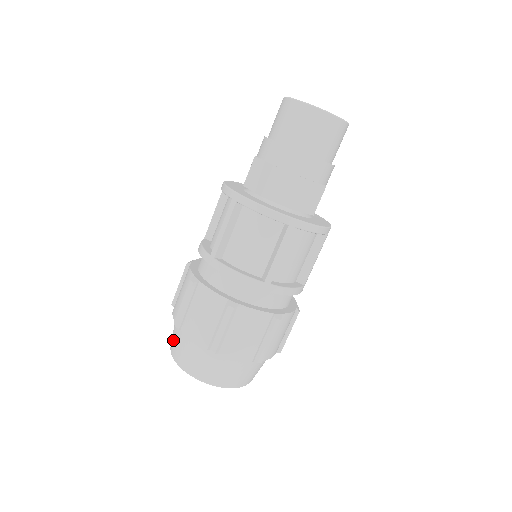
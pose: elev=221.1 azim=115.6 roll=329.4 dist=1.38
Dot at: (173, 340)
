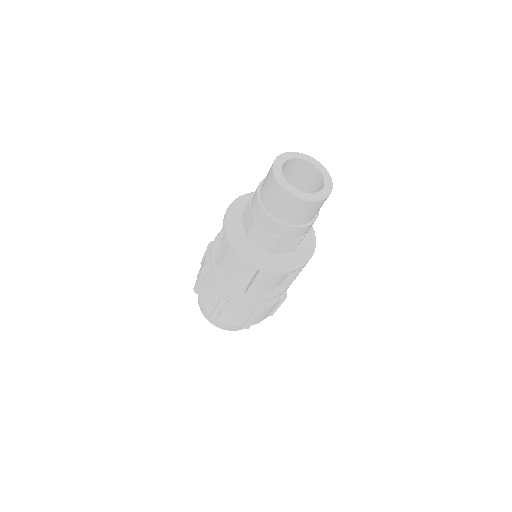
Dot at: occluded
